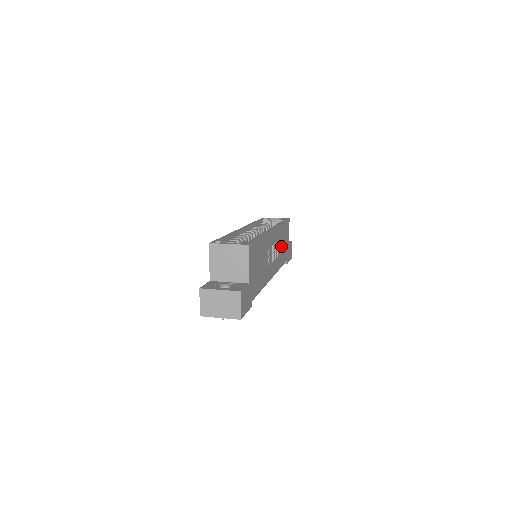
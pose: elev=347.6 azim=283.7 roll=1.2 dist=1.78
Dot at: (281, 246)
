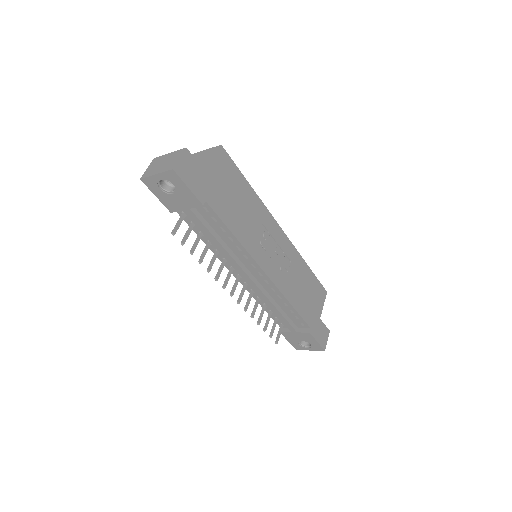
Dot at: (298, 283)
